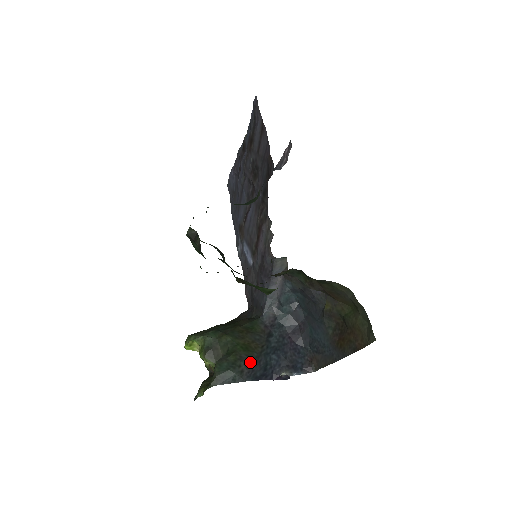
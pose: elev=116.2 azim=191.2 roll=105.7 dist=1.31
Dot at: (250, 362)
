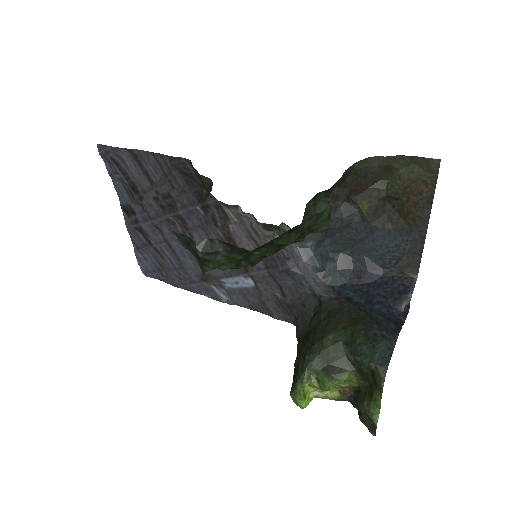
Dot at: (374, 325)
